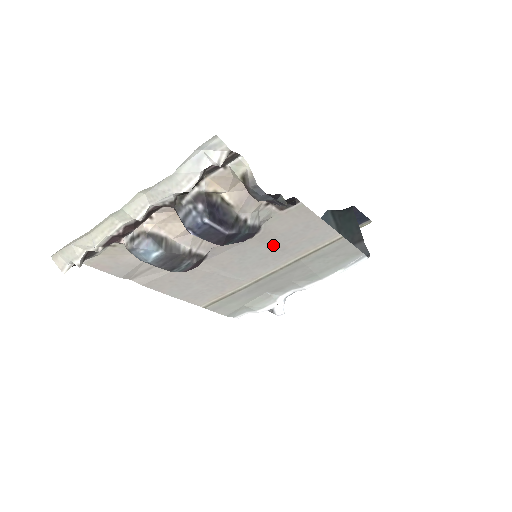
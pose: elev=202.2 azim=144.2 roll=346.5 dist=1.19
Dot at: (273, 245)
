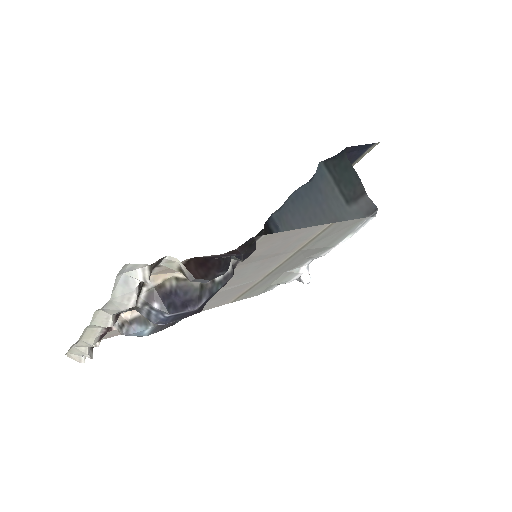
Dot at: (262, 258)
